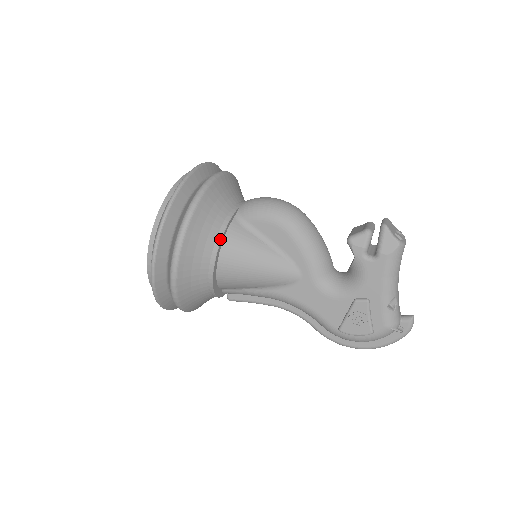
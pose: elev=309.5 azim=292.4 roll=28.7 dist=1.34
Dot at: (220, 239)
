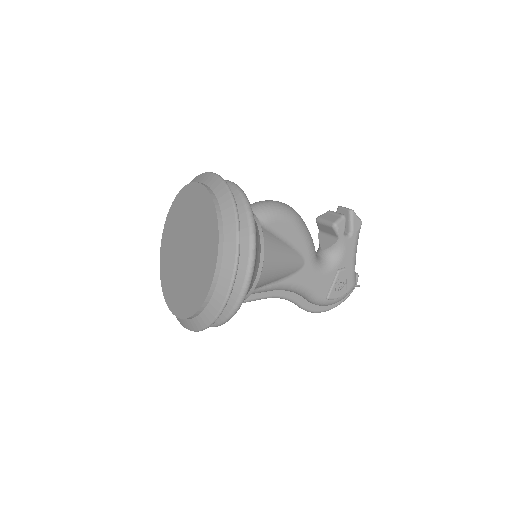
Dot at: (263, 242)
